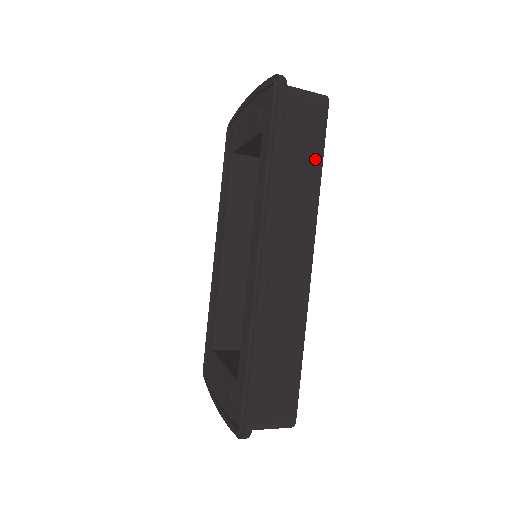
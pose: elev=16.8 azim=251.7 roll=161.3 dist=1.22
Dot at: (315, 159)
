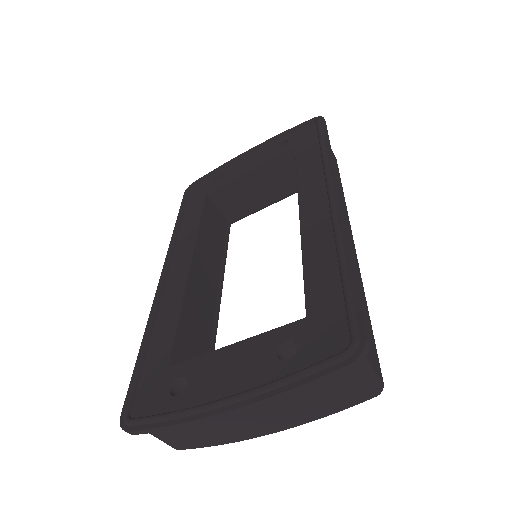
Dot at: (339, 179)
